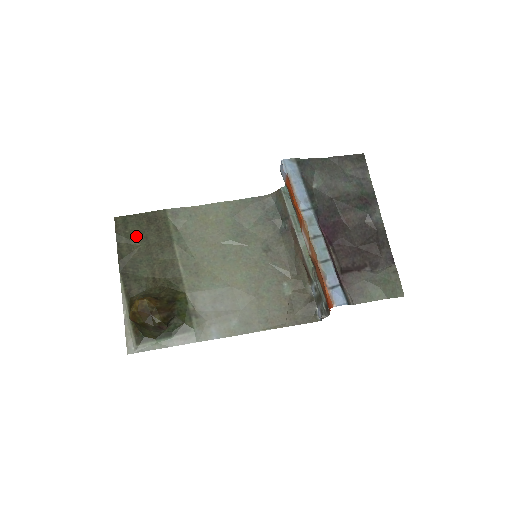
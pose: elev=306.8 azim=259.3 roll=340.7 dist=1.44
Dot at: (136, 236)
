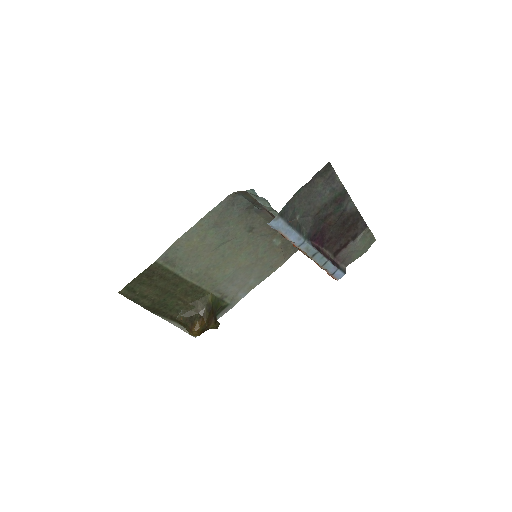
Dot at: (147, 291)
